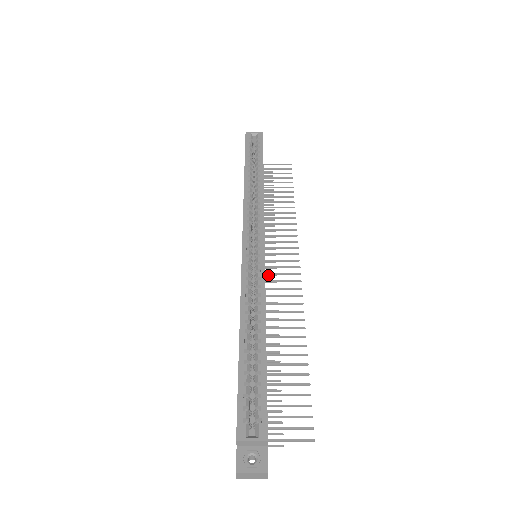
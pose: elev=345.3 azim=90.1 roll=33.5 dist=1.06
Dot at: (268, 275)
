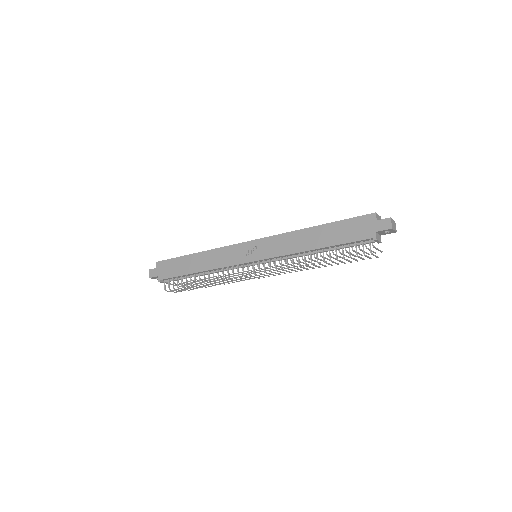
Dot at: (262, 276)
